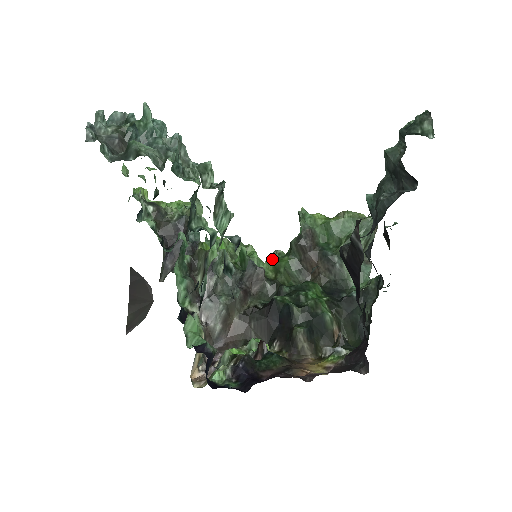
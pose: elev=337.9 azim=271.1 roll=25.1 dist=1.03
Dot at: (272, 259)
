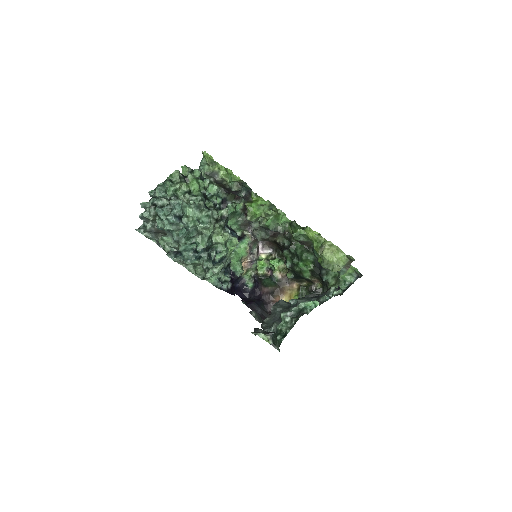
Dot at: (290, 227)
